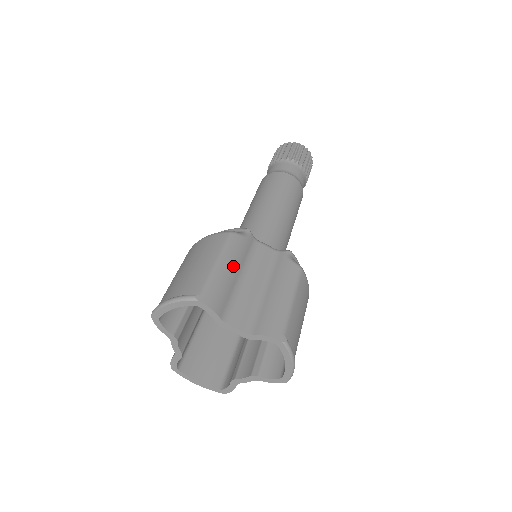
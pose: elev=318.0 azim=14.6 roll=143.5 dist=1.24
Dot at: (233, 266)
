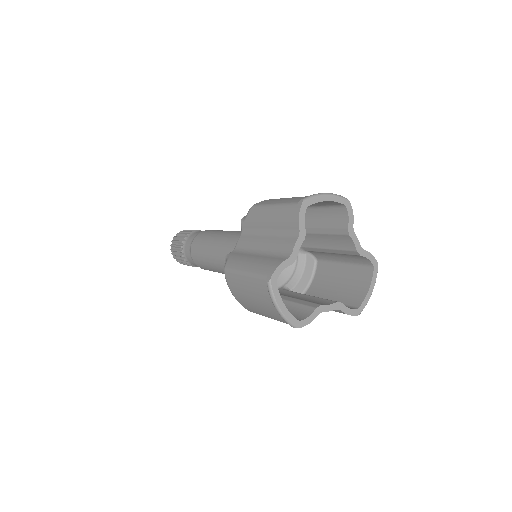
Dot at: occluded
